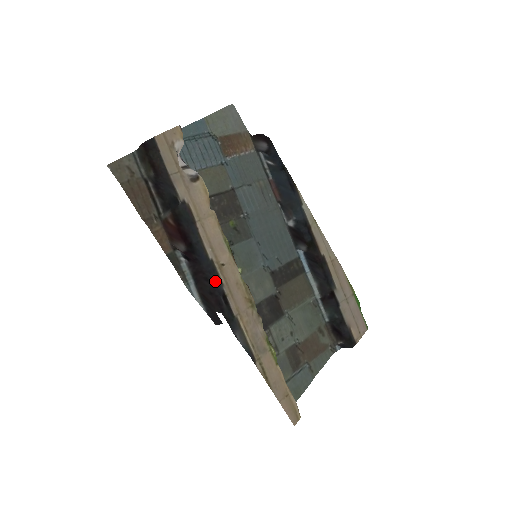
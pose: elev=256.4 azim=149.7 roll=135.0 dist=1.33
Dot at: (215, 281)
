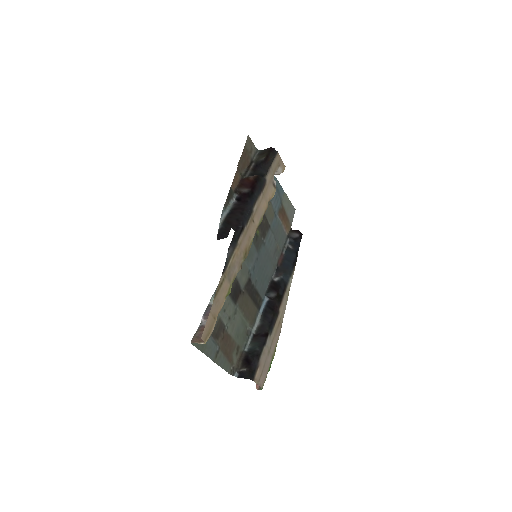
Dot at: (246, 218)
